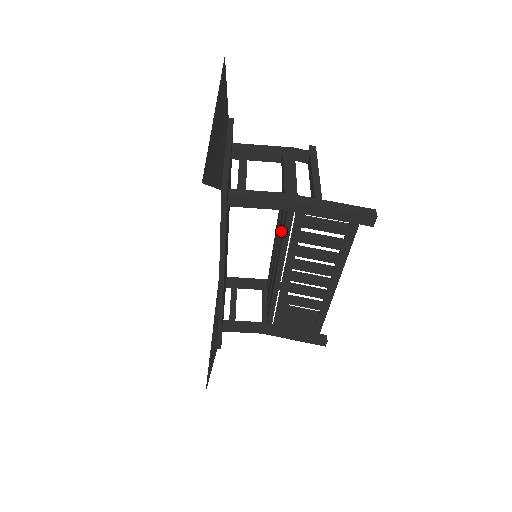
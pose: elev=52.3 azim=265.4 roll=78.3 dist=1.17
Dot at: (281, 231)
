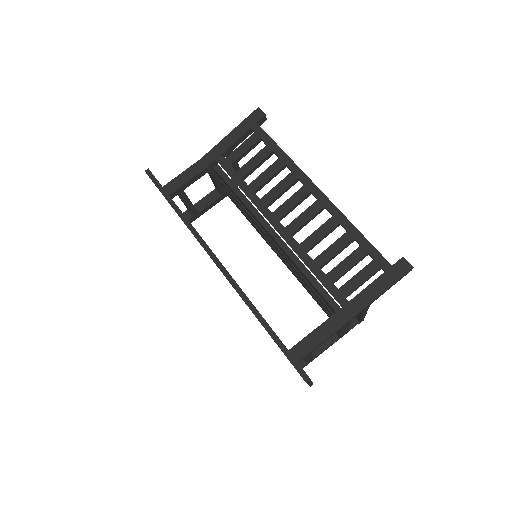
Dot at: (250, 215)
